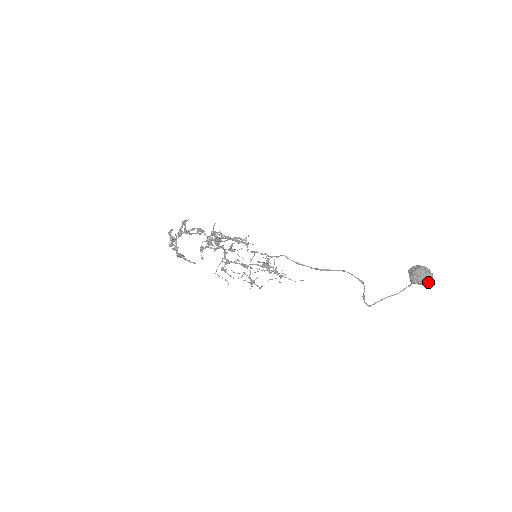
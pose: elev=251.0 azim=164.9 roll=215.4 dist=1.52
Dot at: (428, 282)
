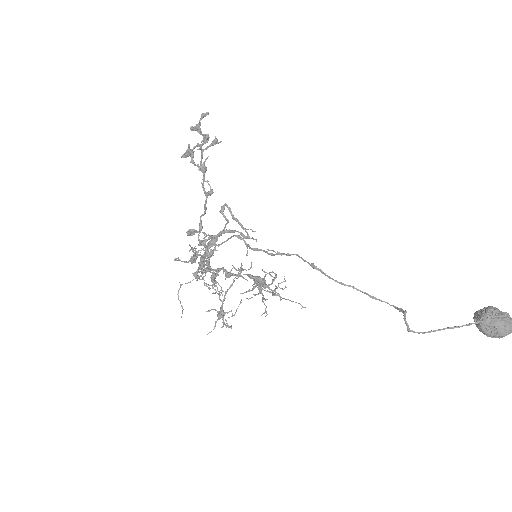
Dot at: (507, 330)
